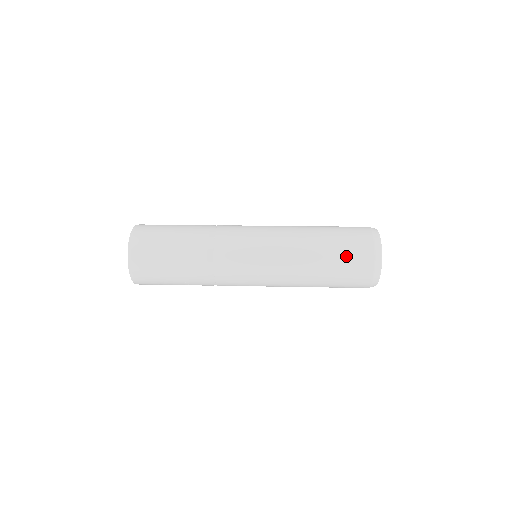
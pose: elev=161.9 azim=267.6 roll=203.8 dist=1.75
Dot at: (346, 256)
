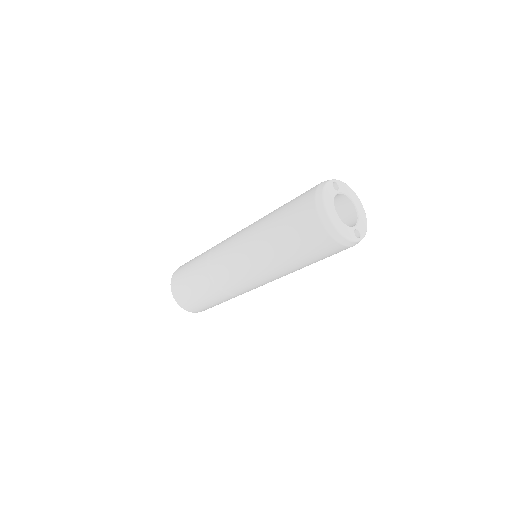
Dot at: (298, 234)
